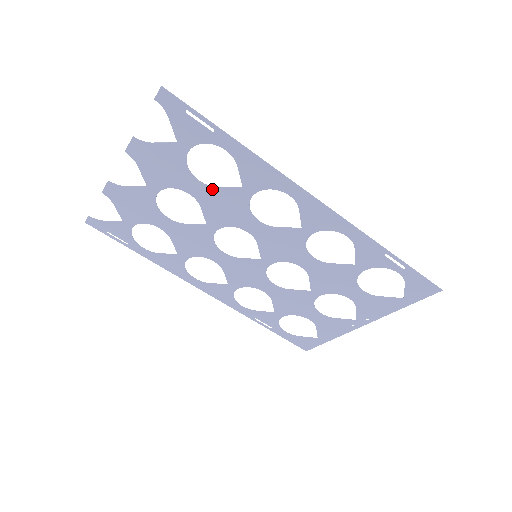
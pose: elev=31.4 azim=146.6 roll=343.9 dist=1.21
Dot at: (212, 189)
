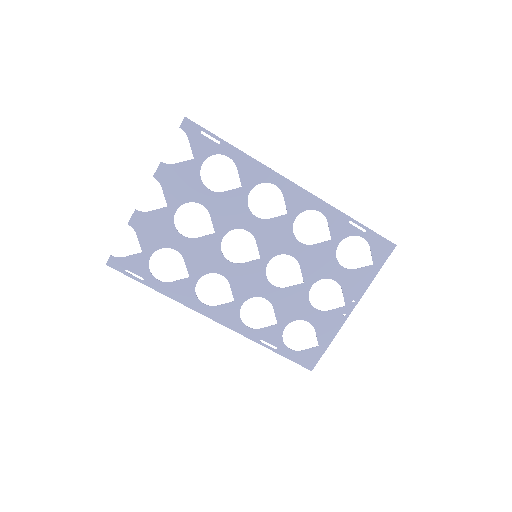
Dot at: (219, 195)
